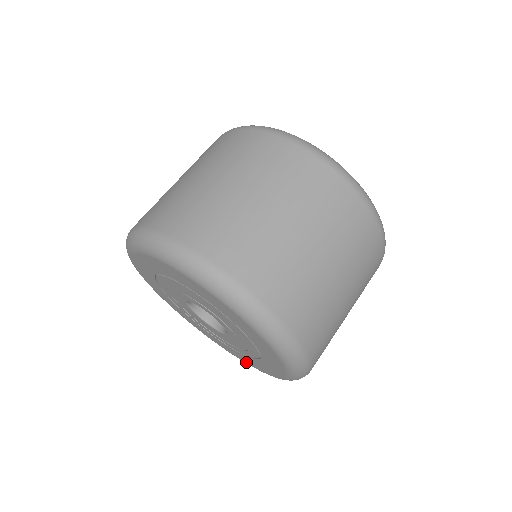
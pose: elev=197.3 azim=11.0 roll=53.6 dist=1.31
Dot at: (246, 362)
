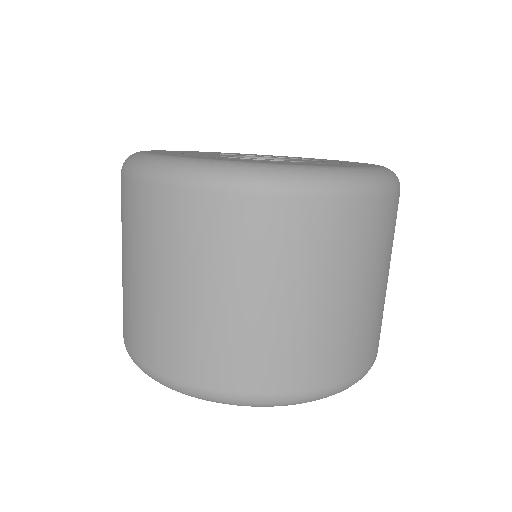
Dot at: occluded
